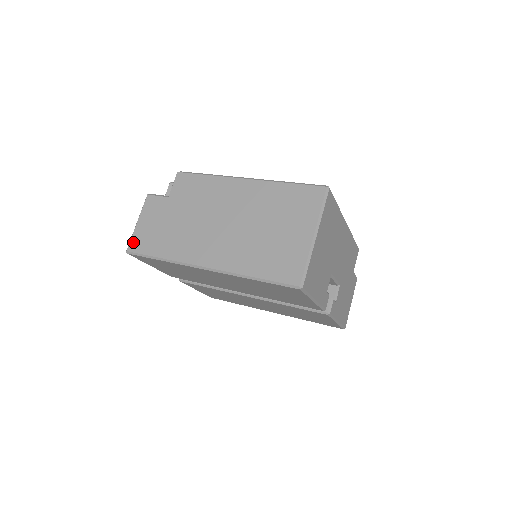
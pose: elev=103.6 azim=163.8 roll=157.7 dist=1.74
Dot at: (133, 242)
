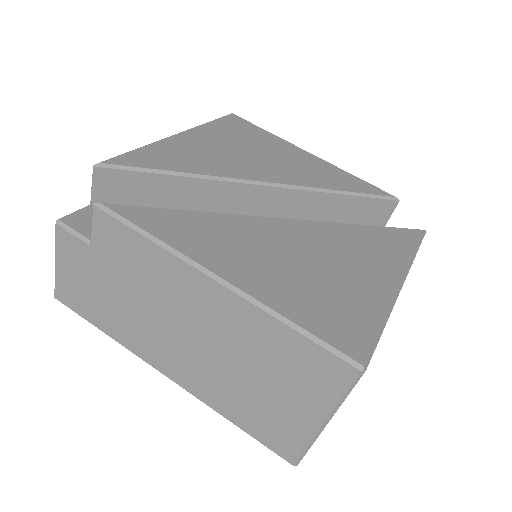
Dot at: (59, 290)
